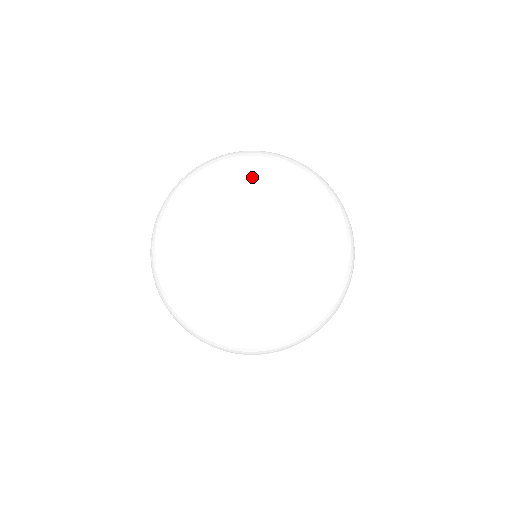
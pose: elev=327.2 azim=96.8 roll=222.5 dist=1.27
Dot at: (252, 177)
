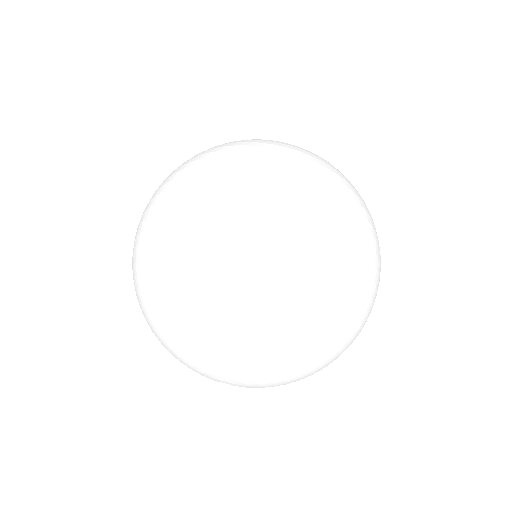
Dot at: occluded
